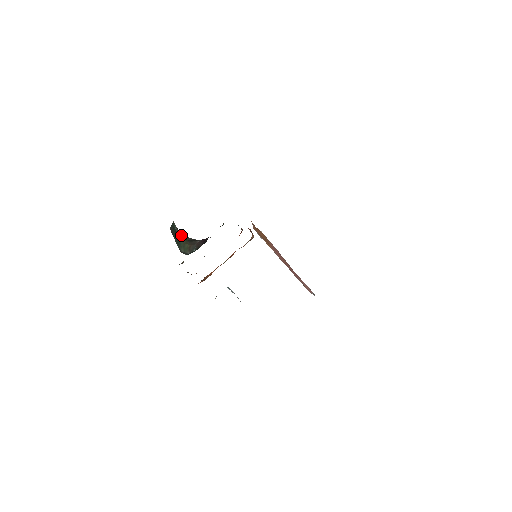
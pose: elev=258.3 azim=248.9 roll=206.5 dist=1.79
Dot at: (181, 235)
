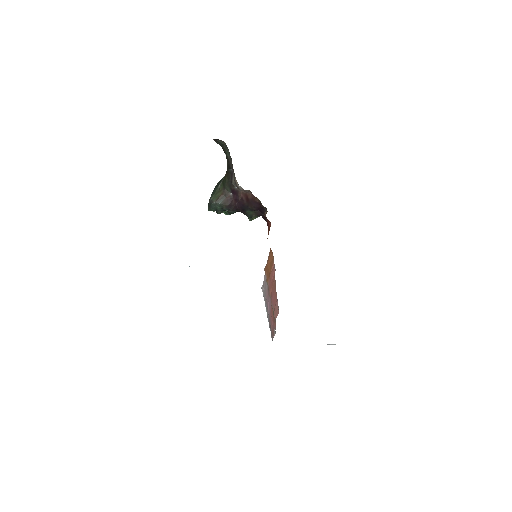
Dot at: (224, 178)
